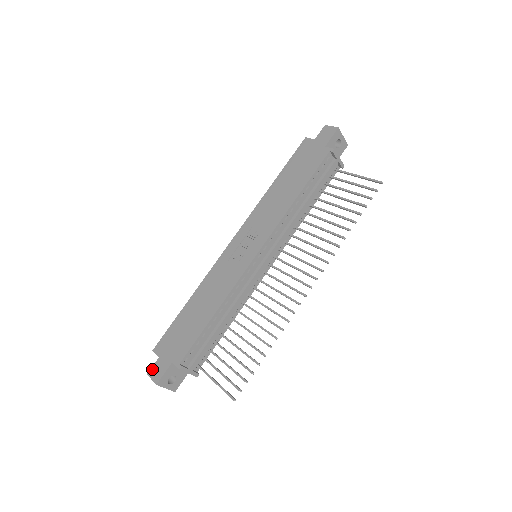
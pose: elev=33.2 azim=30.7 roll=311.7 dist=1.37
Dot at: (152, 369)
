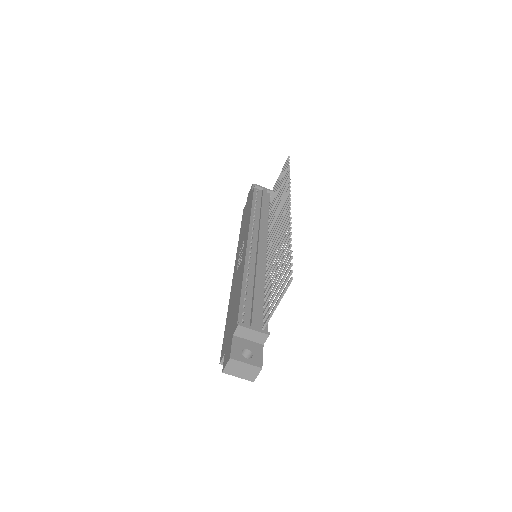
Dot at: (223, 364)
